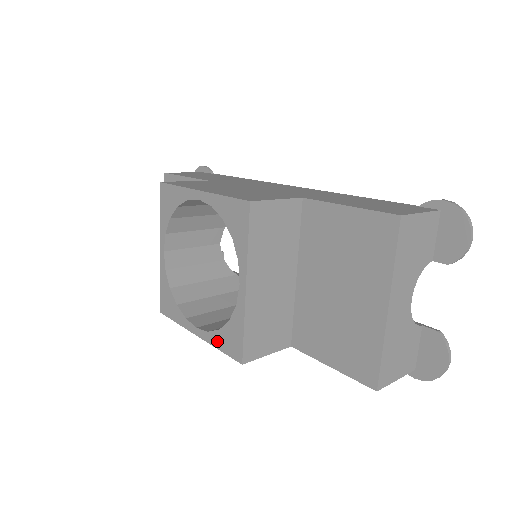
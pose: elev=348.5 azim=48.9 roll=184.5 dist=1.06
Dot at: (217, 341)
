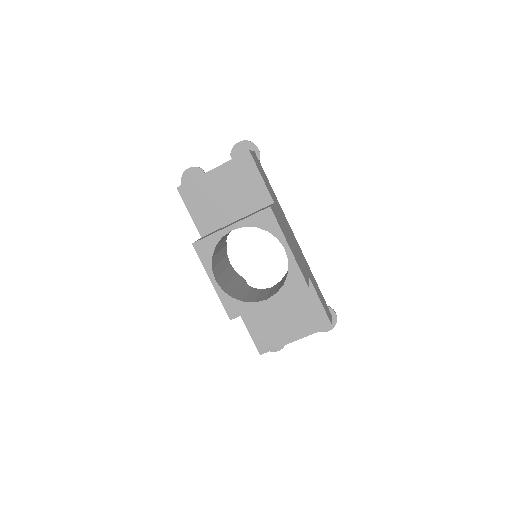
Dot at: (225, 299)
